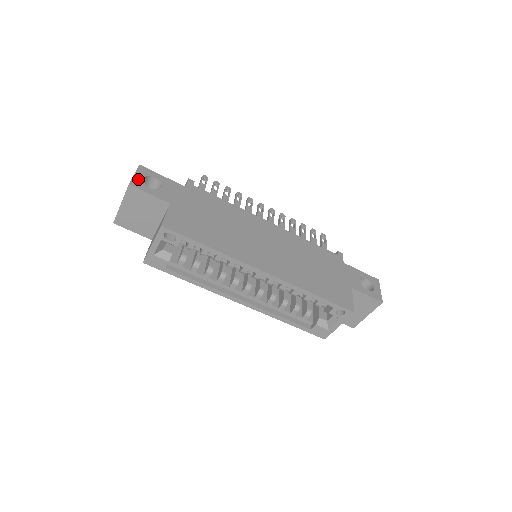
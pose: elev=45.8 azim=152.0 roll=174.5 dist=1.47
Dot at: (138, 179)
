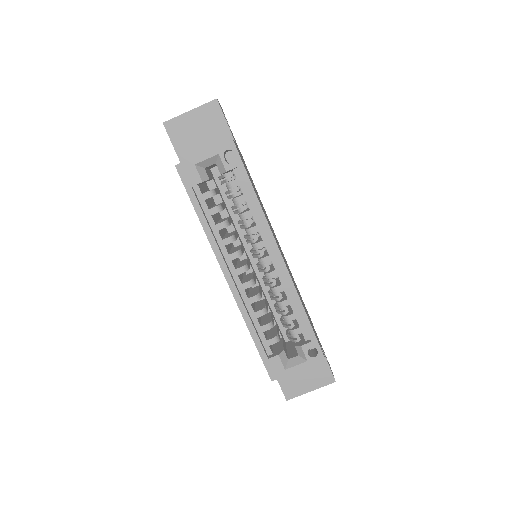
Dot at: occluded
